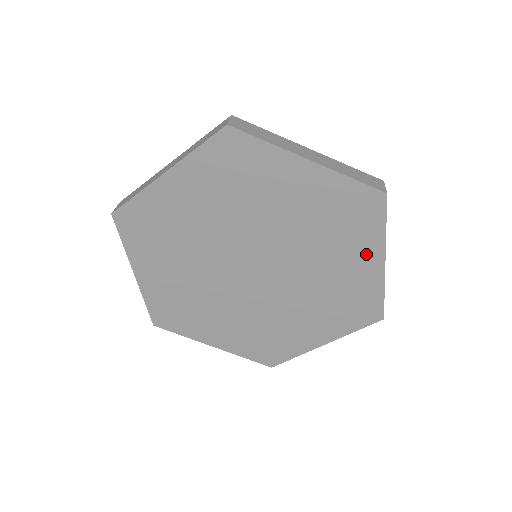
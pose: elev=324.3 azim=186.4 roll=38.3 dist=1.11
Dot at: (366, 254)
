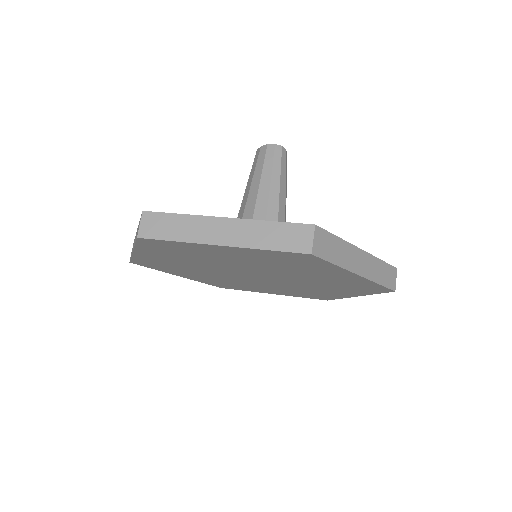
Dot at: (335, 273)
